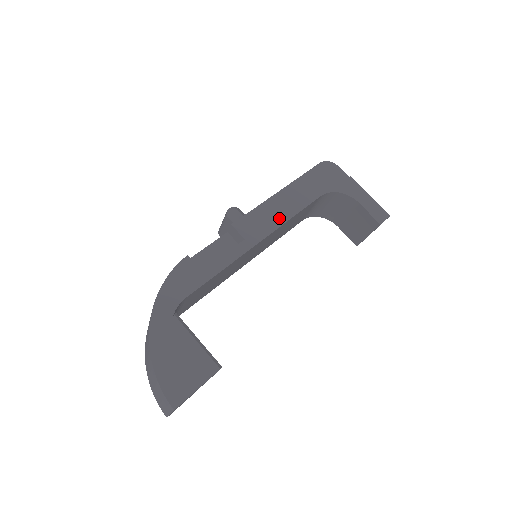
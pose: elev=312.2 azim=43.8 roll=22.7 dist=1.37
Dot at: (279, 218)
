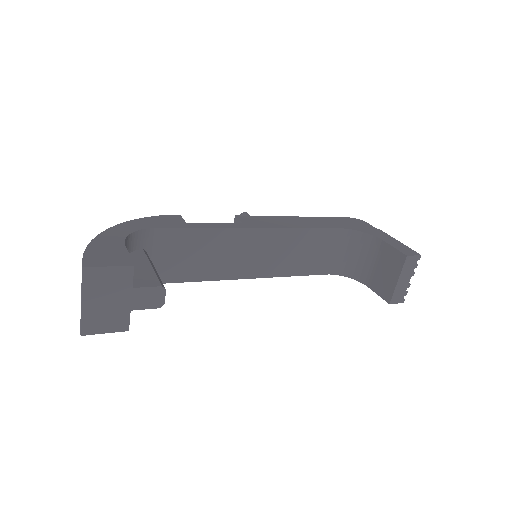
Dot at: (287, 225)
